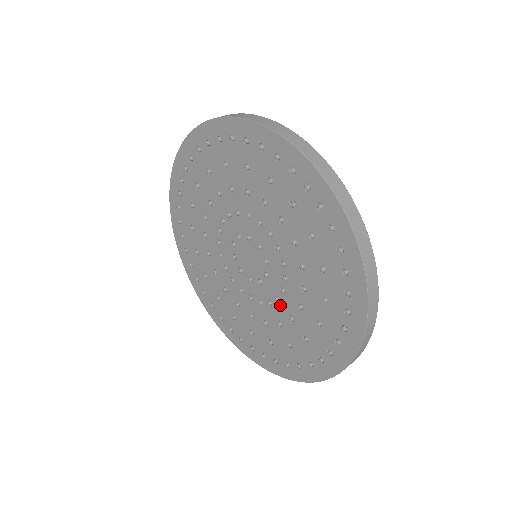
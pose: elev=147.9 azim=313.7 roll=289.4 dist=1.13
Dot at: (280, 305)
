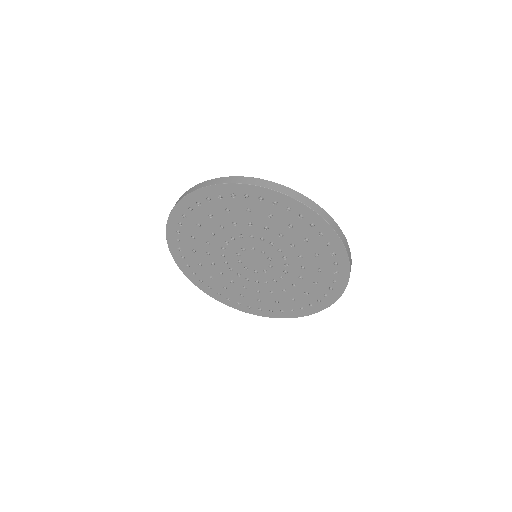
Dot at: (291, 267)
